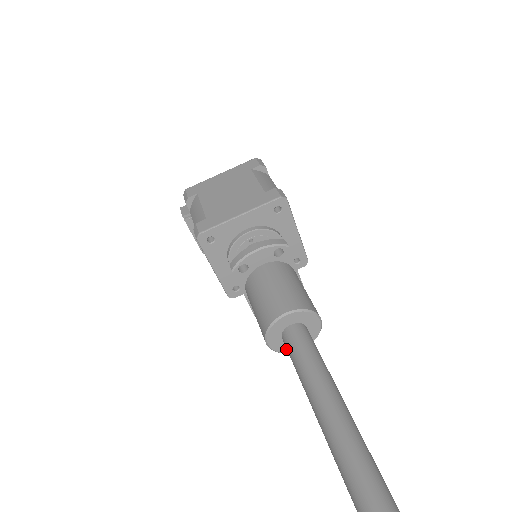
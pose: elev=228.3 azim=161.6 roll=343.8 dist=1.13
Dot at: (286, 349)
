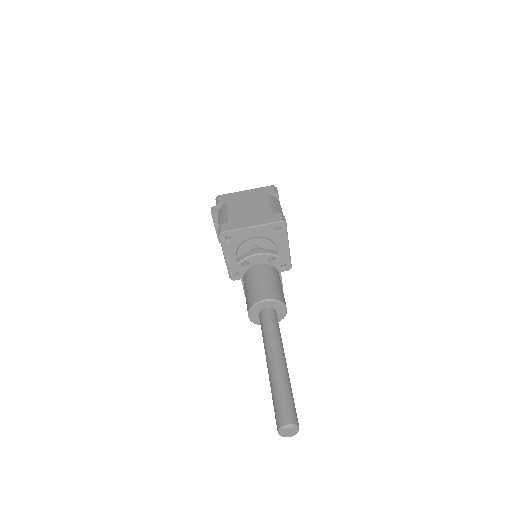
Dot at: occluded
